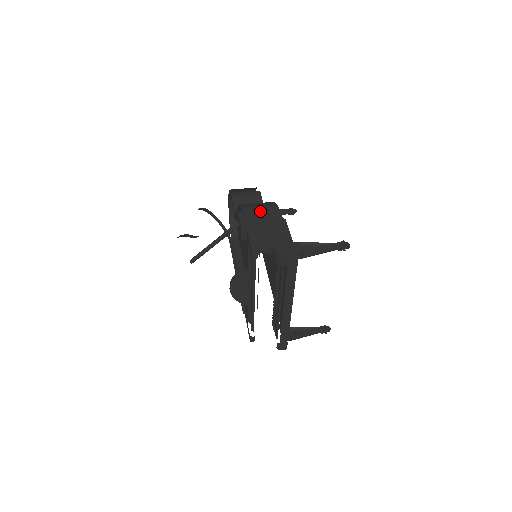
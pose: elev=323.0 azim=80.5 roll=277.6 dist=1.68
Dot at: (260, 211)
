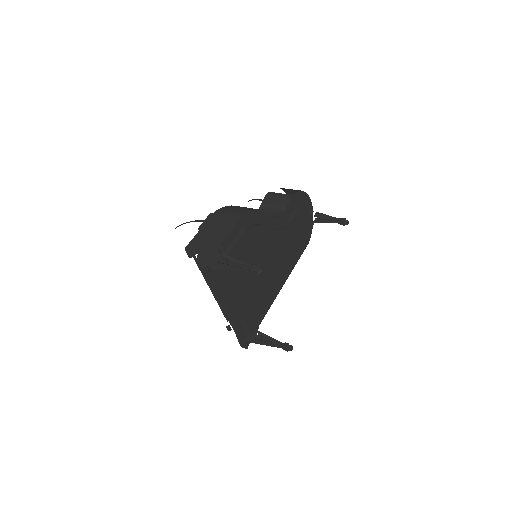
Dot at: (225, 216)
